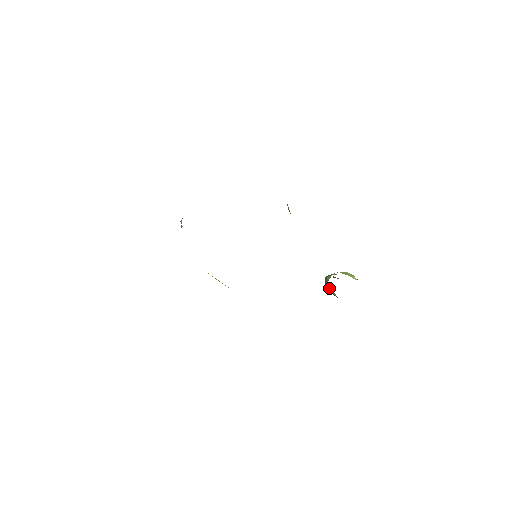
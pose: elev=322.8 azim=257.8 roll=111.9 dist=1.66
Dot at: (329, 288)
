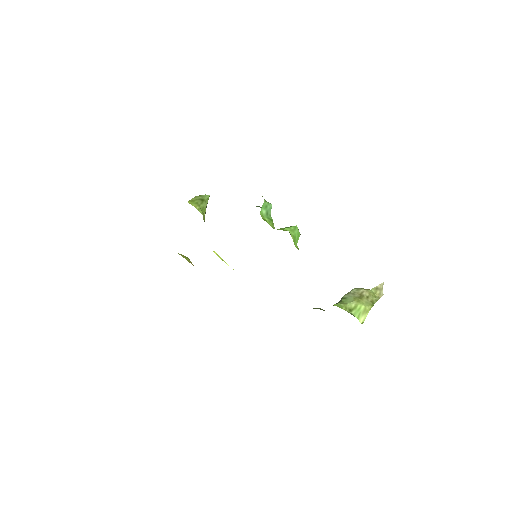
Dot at: occluded
